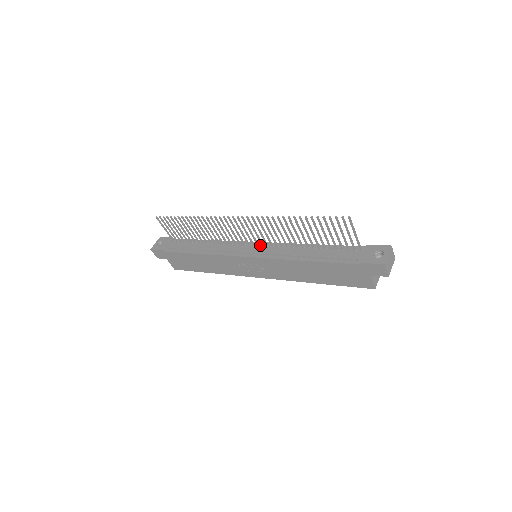
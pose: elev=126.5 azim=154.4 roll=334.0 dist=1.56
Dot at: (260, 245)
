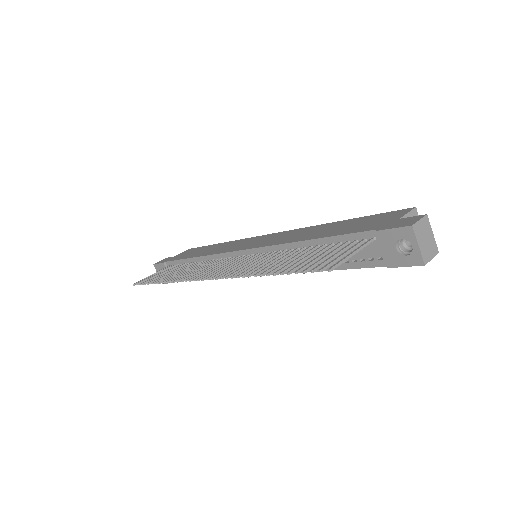
Dot at: (249, 255)
